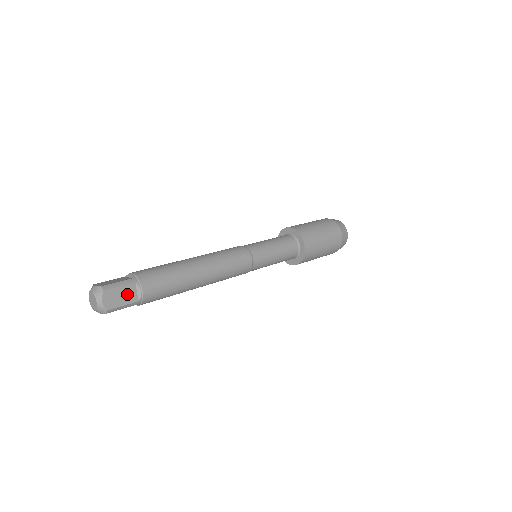
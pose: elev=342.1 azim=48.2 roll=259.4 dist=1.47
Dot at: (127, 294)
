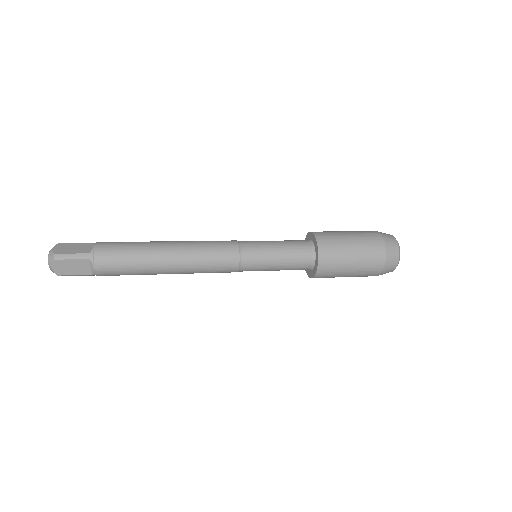
Dot at: (80, 267)
